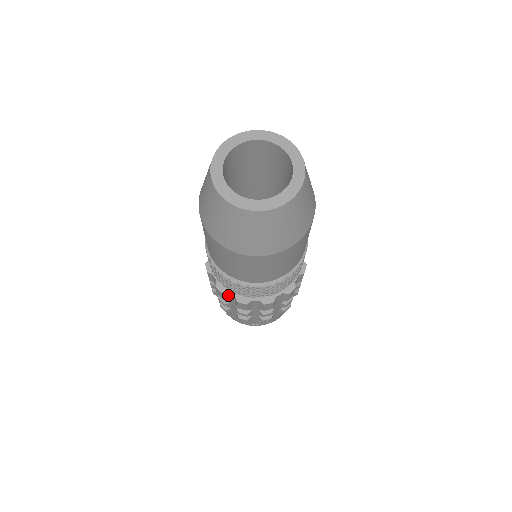
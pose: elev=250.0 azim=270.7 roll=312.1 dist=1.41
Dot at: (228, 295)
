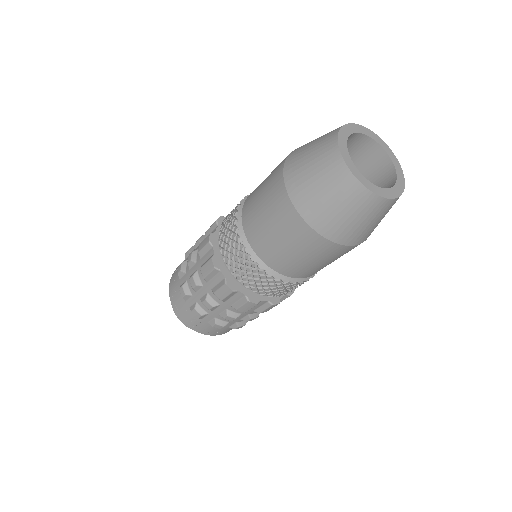
Dot at: (208, 251)
